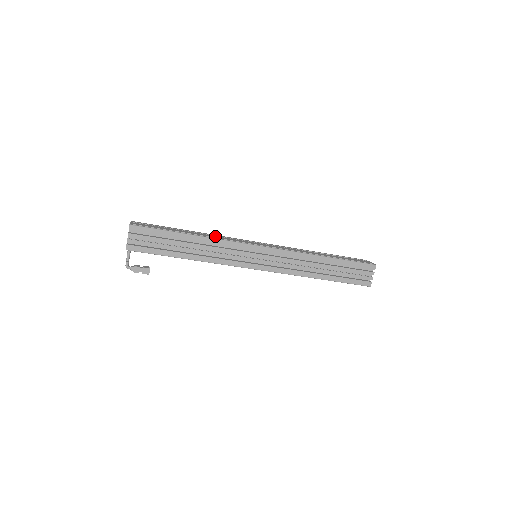
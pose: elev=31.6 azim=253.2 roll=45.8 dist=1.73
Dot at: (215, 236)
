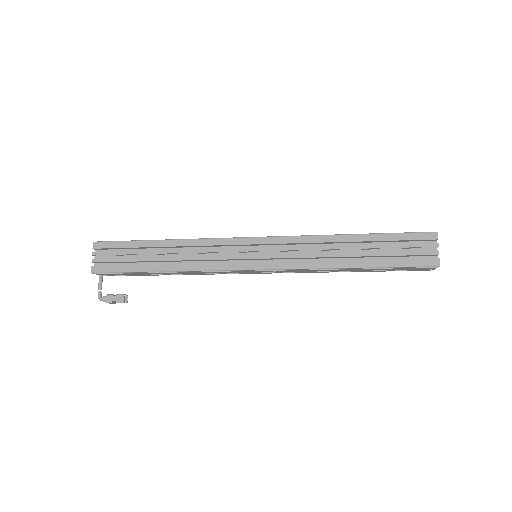
Dot at: occluded
